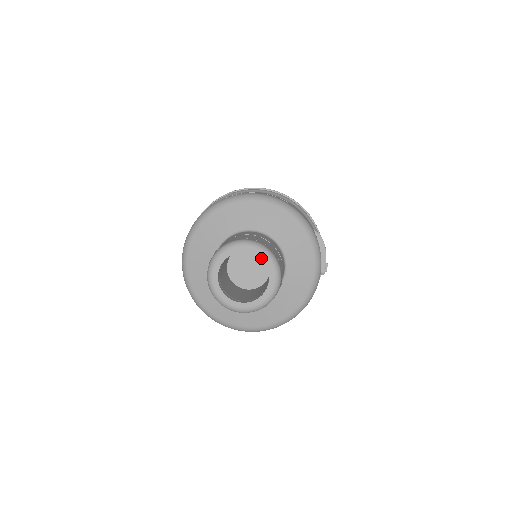
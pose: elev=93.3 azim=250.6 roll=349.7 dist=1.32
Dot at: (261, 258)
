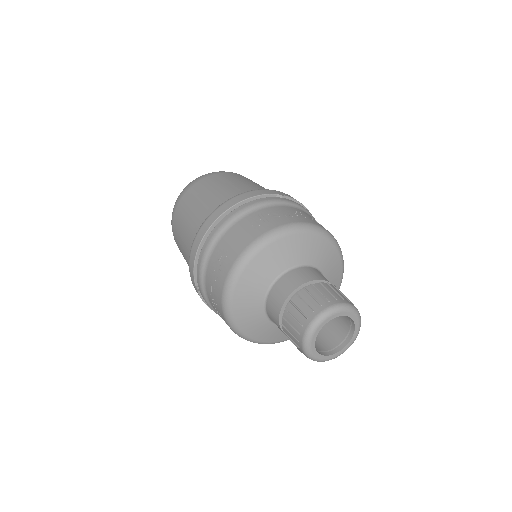
Dot at: (356, 325)
